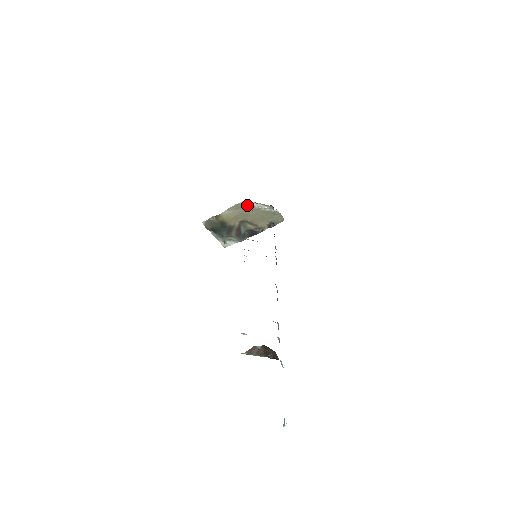
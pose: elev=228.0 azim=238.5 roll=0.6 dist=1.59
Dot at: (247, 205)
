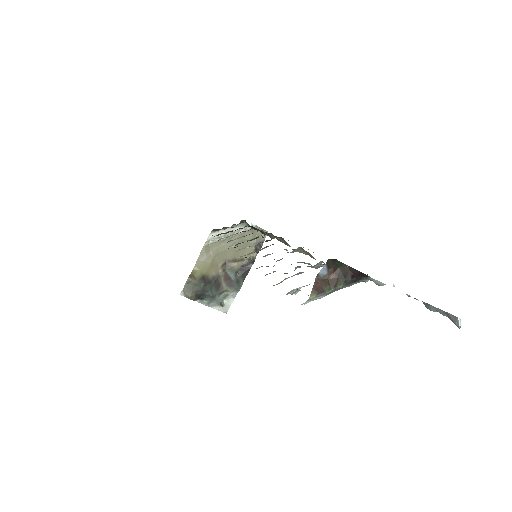
Dot at: (216, 239)
